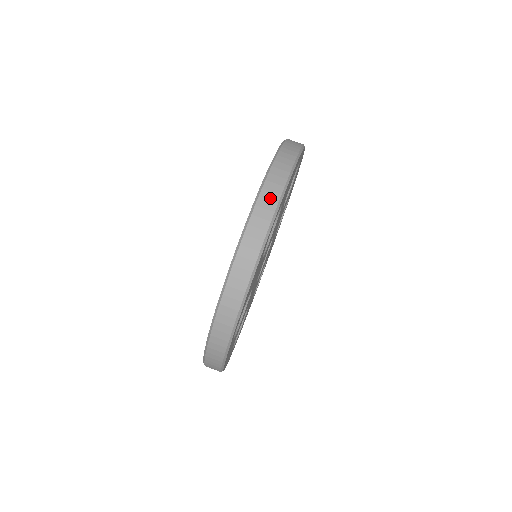
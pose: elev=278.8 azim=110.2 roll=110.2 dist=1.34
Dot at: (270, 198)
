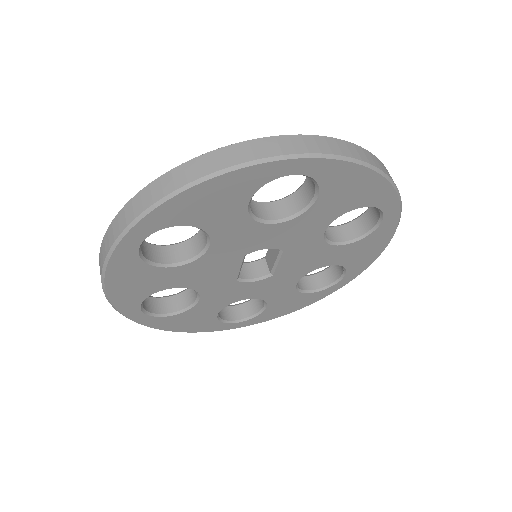
Dot at: (127, 215)
